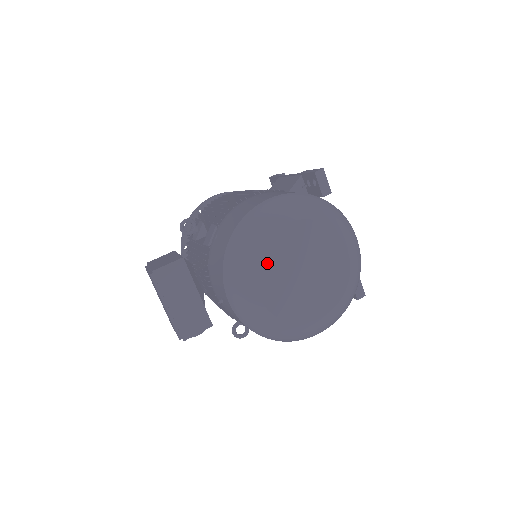
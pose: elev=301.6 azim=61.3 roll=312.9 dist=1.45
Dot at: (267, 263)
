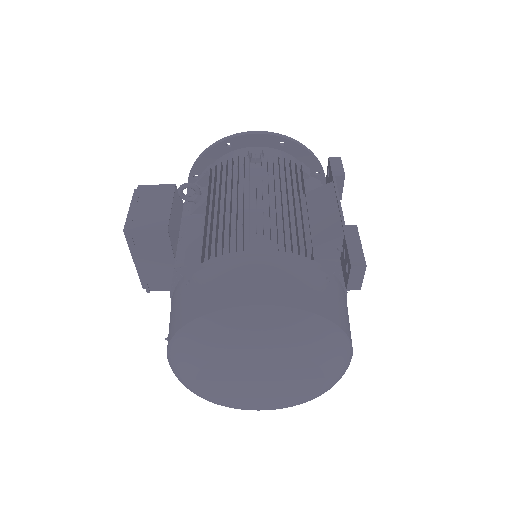
Dot at: (218, 369)
